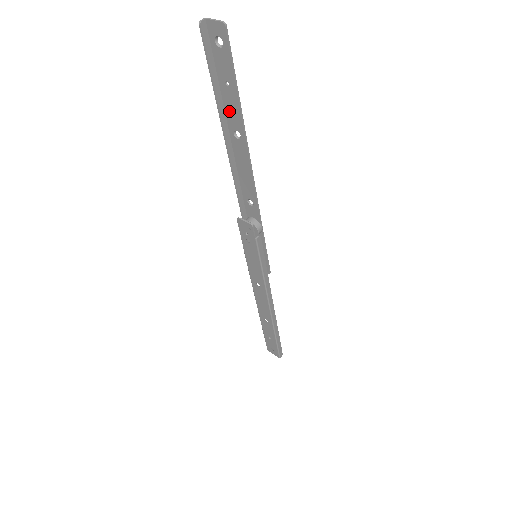
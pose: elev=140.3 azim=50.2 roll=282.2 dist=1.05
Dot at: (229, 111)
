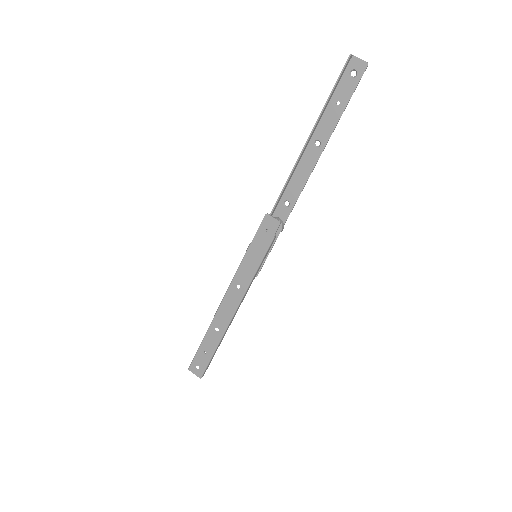
Dot at: (323, 124)
